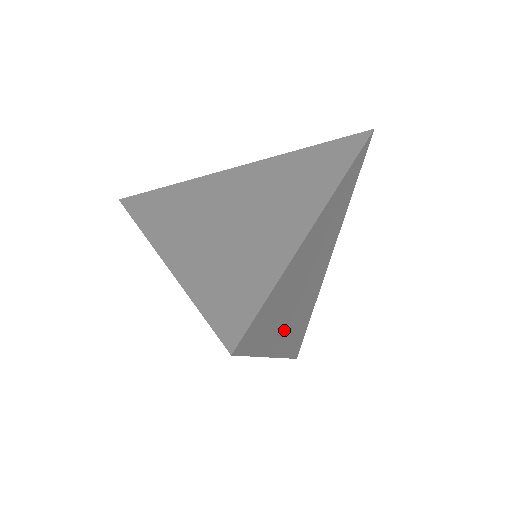
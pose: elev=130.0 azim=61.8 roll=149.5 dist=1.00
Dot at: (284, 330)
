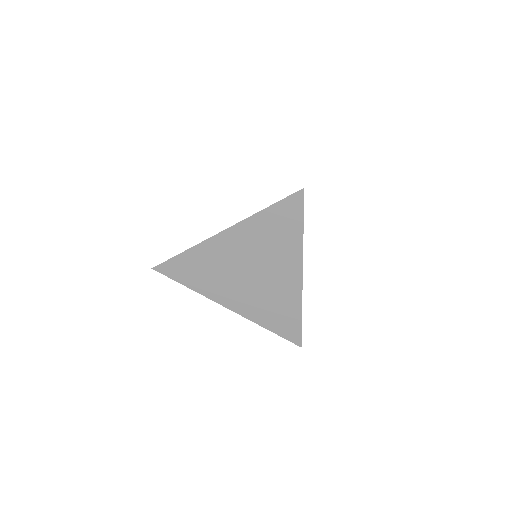
Dot at: occluded
